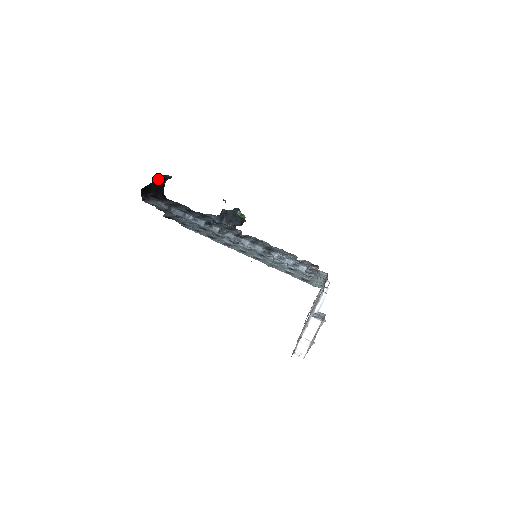
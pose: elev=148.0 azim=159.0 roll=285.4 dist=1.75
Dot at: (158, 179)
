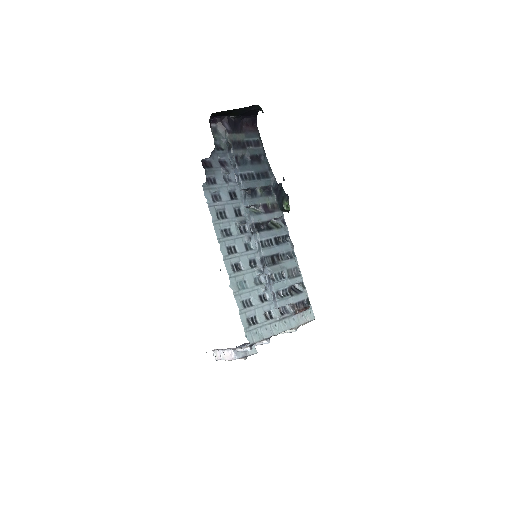
Dot at: (246, 107)
